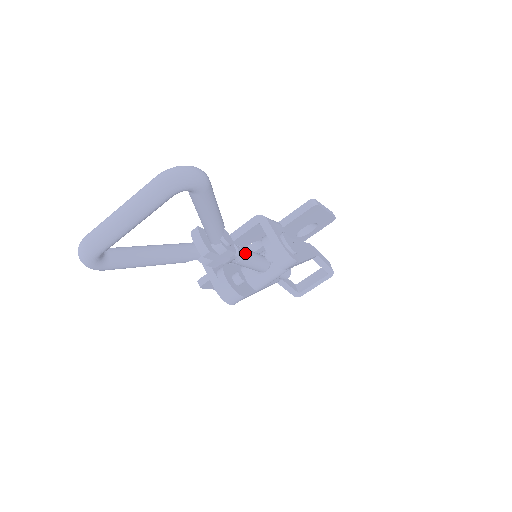
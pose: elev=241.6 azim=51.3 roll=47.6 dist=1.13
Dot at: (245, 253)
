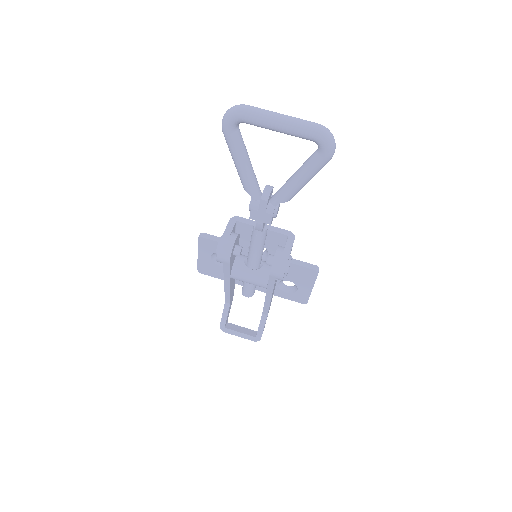
Dot at: (265, 238)
